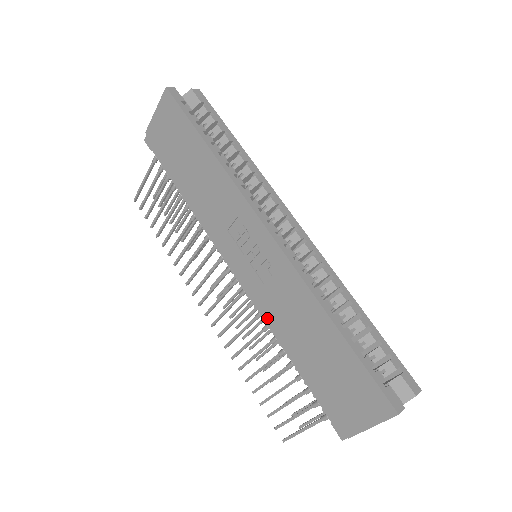
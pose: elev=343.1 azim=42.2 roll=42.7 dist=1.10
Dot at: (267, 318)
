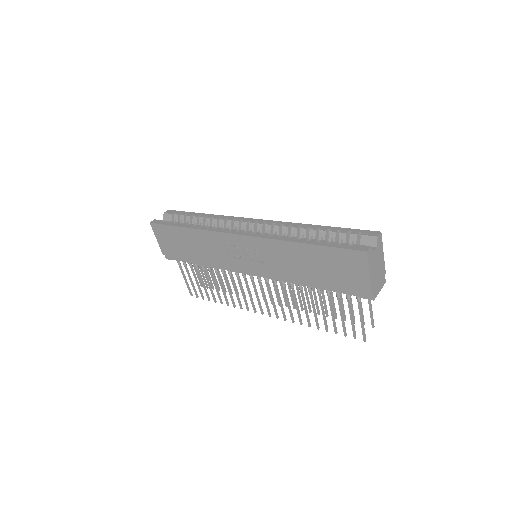
Dot at: (285, 279)
